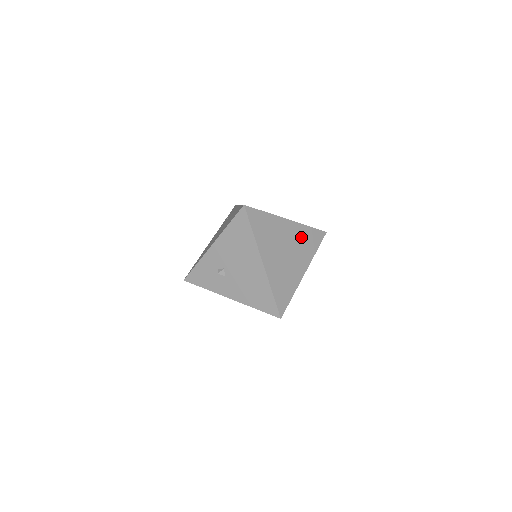
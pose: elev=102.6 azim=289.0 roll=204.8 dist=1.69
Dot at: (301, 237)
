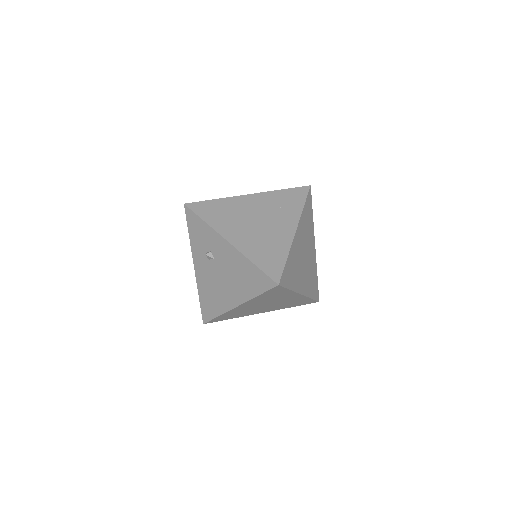
Dot at: (294, 301)
